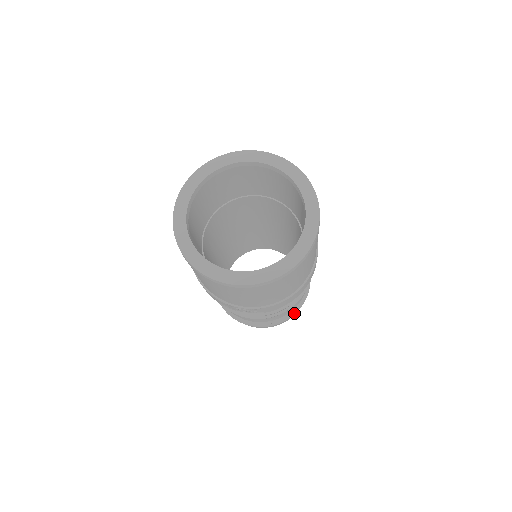
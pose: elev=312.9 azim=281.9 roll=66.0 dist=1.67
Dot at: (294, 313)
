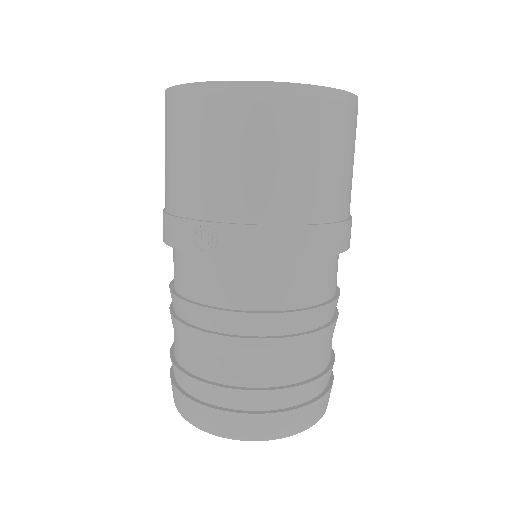
Dot at: (291, 408)
